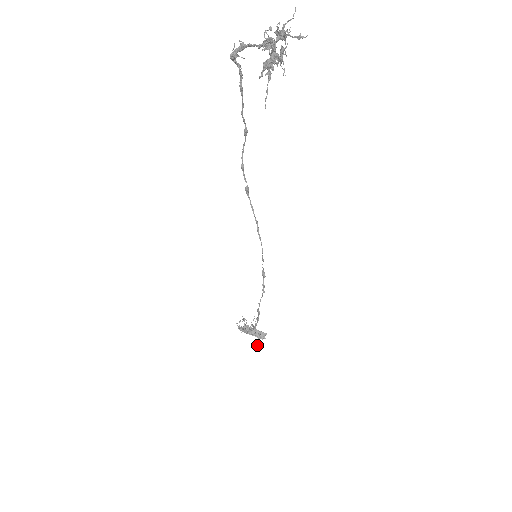
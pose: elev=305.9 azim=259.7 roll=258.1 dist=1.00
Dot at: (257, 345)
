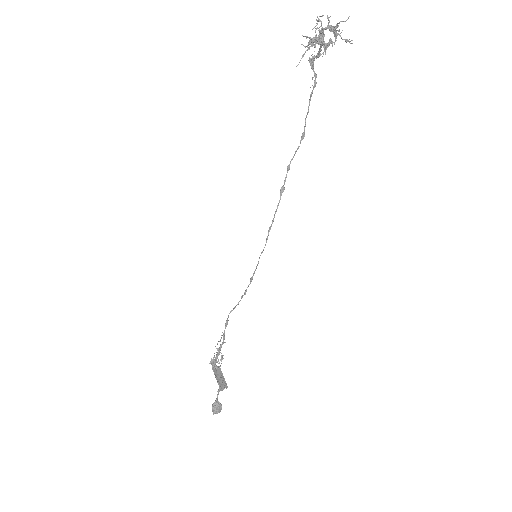
Dot at: (215, 401)
